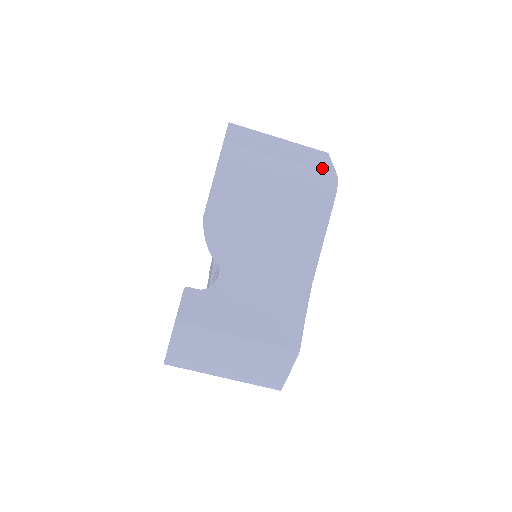
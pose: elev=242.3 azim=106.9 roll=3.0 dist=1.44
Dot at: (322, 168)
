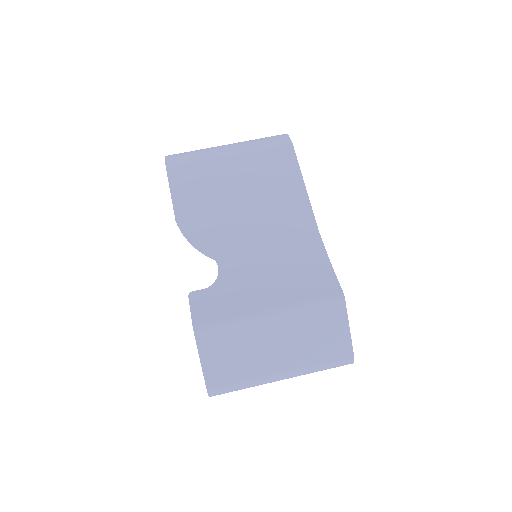
Dot at: occluded
